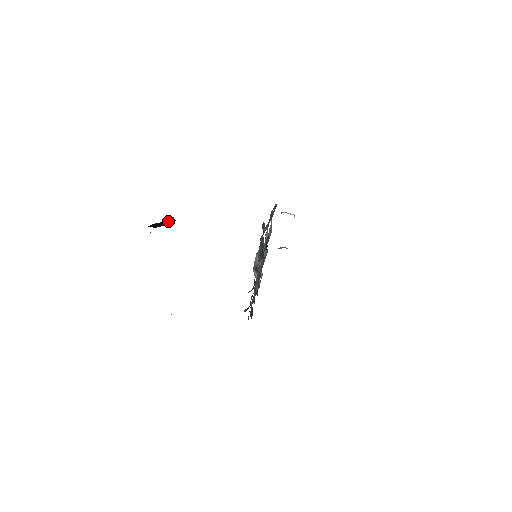
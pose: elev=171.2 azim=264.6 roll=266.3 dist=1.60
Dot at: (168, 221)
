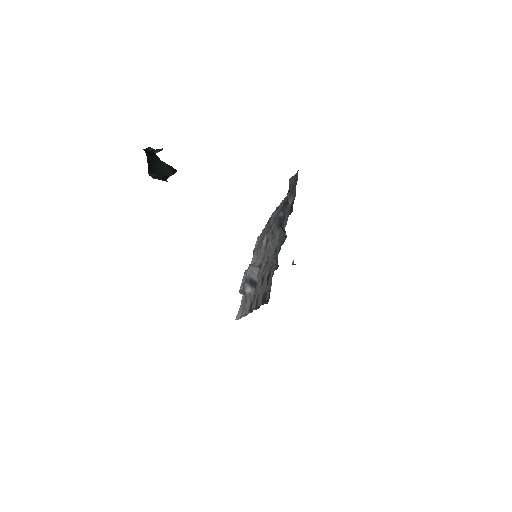
Dot at: (169, 165)
